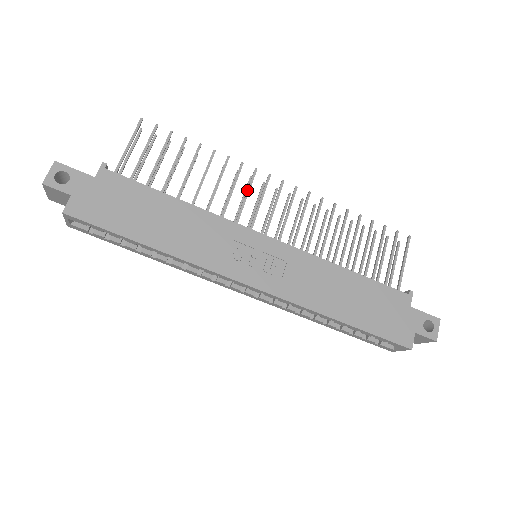
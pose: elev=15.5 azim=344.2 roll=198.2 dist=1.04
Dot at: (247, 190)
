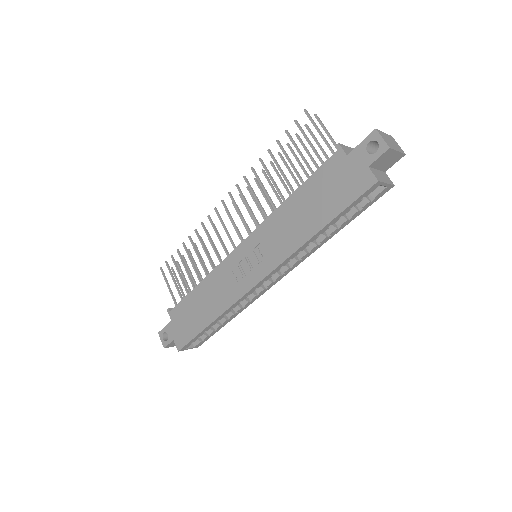
Dot at: occluded
